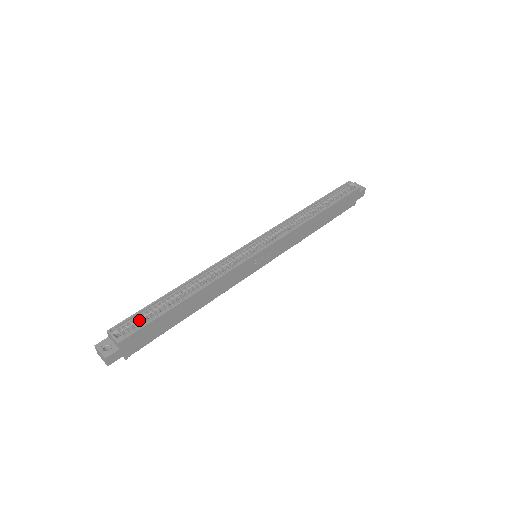
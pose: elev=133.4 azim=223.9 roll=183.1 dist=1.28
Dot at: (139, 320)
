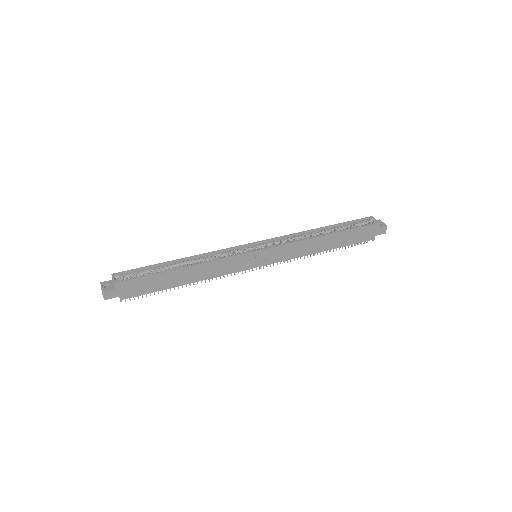
Dot at: (138, 274)
